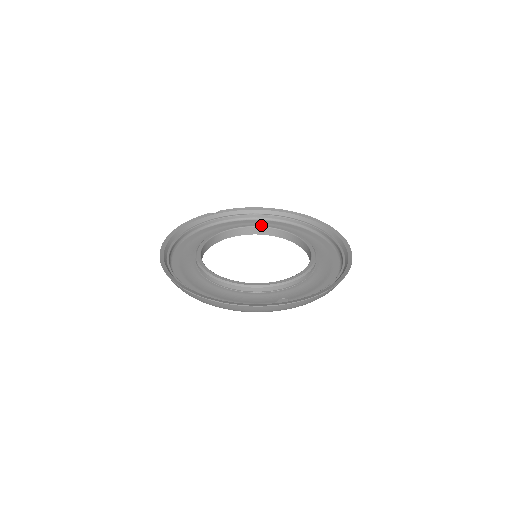
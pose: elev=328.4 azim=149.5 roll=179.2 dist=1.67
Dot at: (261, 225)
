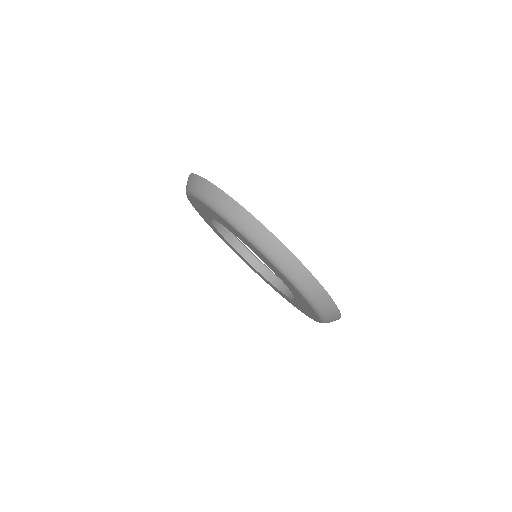
Dot at: occluded
